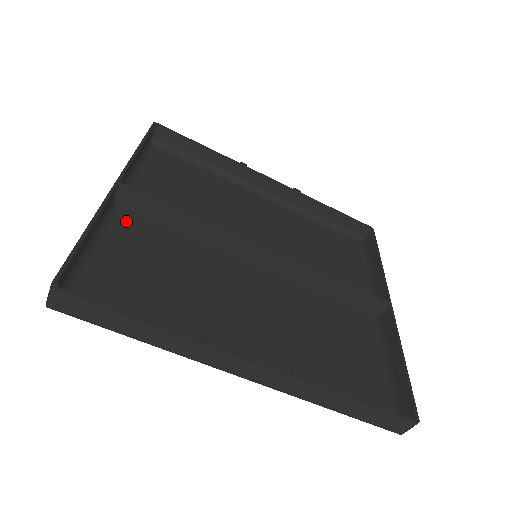
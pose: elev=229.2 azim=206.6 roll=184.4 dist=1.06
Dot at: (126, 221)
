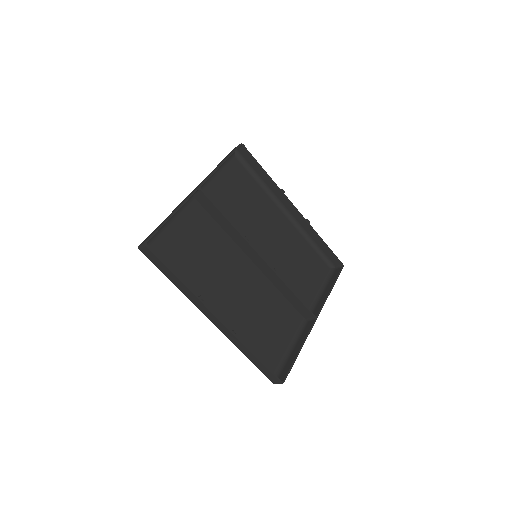
Dot at: (194, 209)
